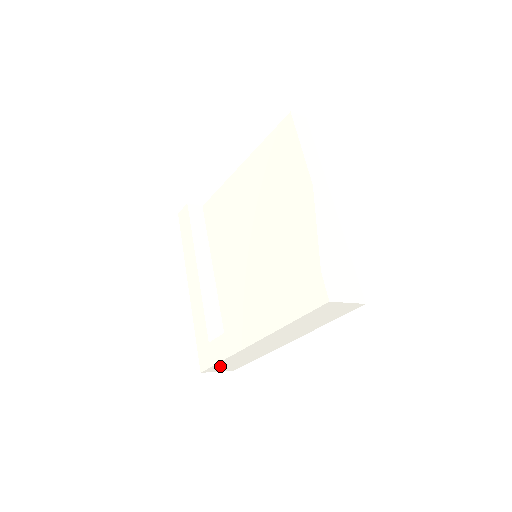
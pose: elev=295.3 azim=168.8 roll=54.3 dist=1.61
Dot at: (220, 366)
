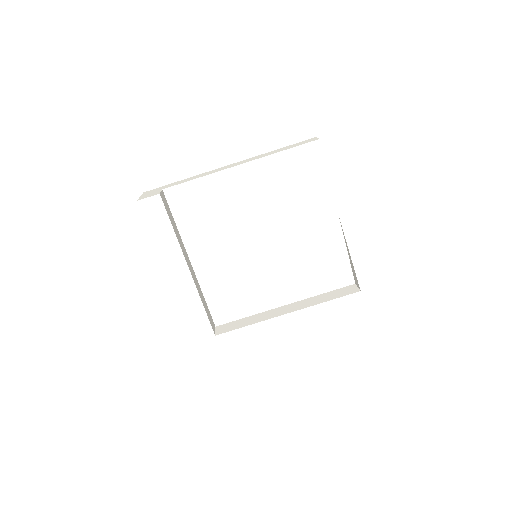
Dot at: occluded
